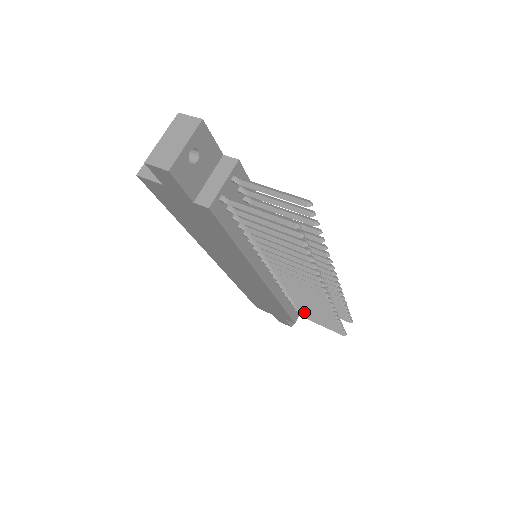
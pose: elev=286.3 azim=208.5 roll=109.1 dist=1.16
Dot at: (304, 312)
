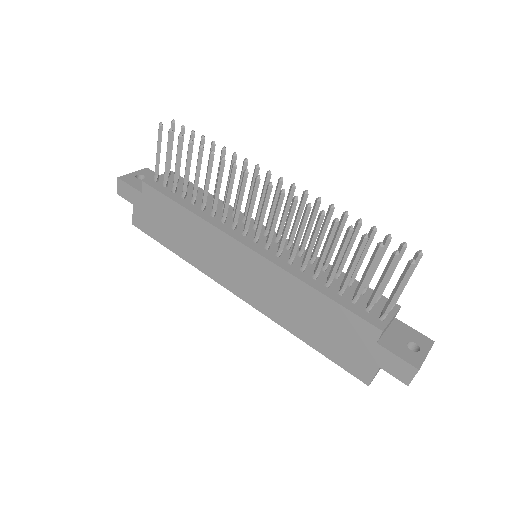
Dot at: (358, 290)
